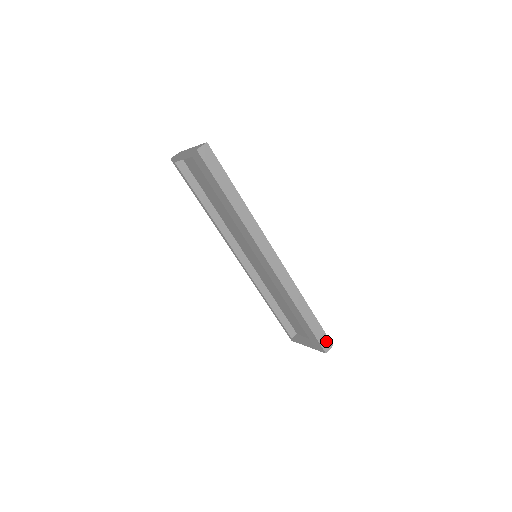
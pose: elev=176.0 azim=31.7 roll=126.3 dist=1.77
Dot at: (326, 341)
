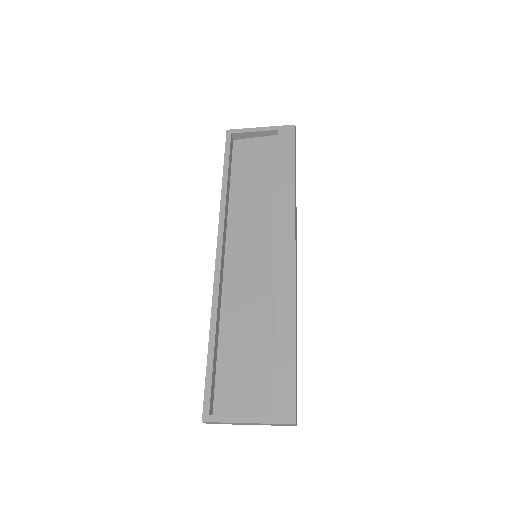
Dot at: (296, 408)
